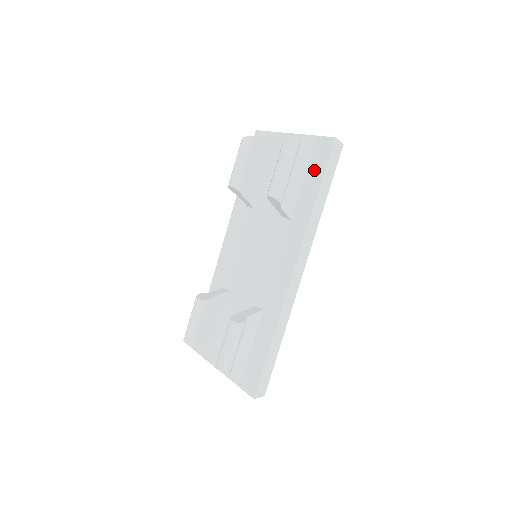
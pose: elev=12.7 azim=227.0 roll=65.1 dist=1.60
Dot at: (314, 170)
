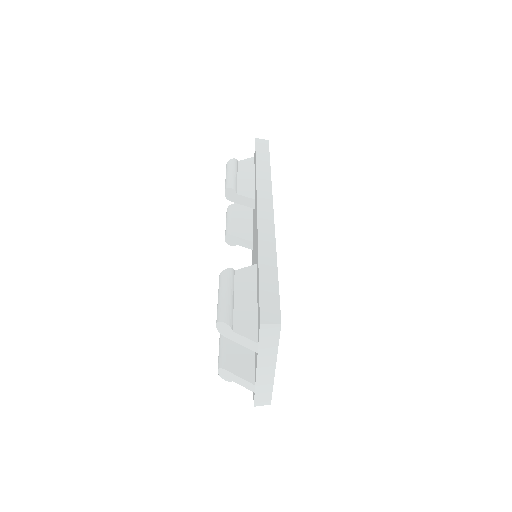
Dot at: occluded
